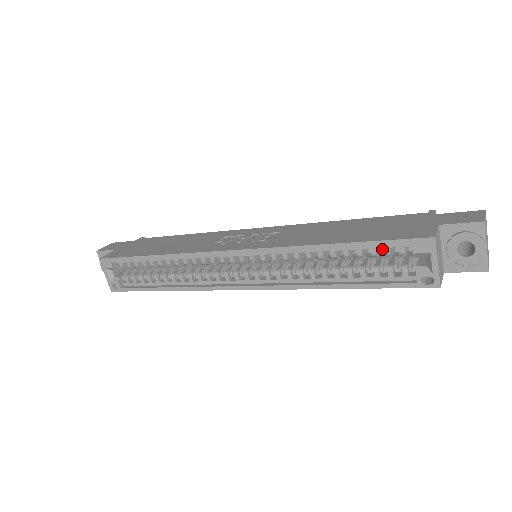
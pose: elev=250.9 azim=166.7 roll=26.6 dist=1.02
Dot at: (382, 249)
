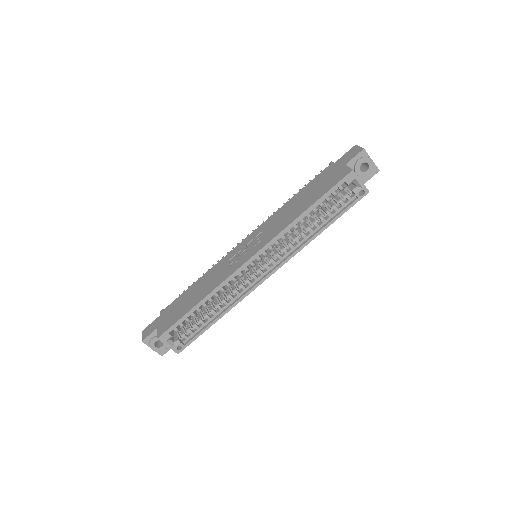
Dot at: occluded
